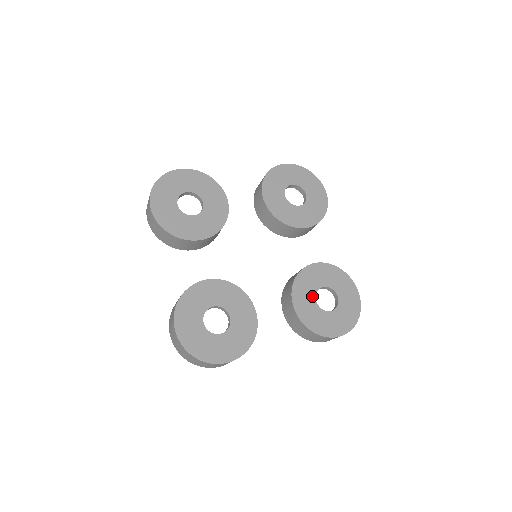
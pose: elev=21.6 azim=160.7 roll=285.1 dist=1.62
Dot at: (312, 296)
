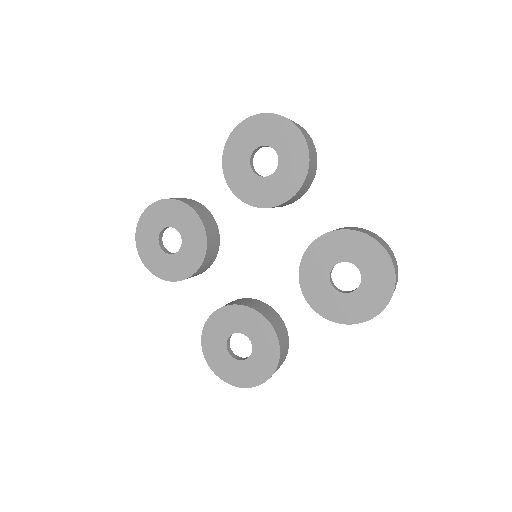
Dot at: (325, 282)
